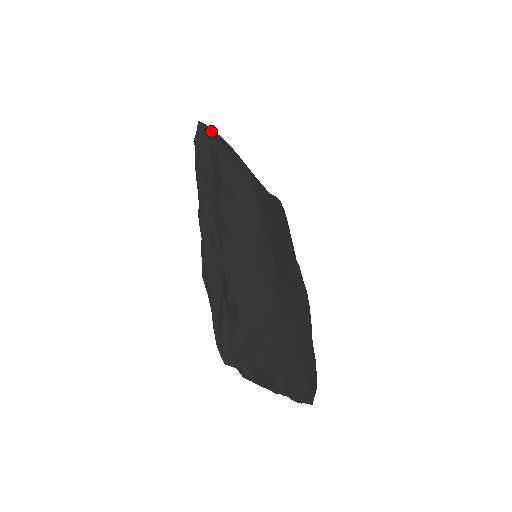
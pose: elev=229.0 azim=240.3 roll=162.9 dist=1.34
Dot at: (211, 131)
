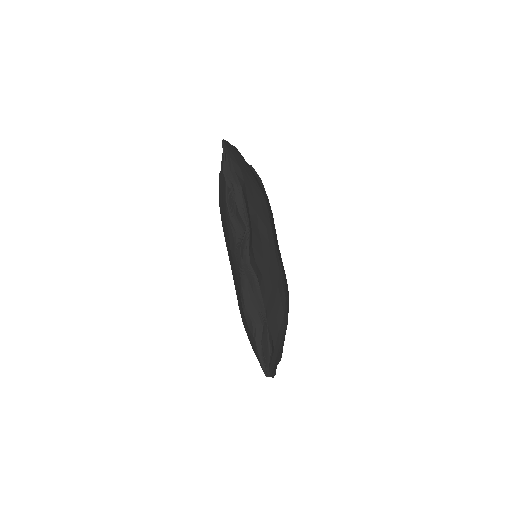
Dot at: (232, 151)
